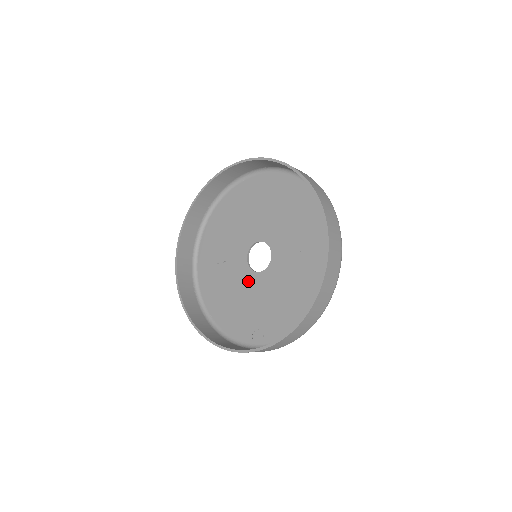
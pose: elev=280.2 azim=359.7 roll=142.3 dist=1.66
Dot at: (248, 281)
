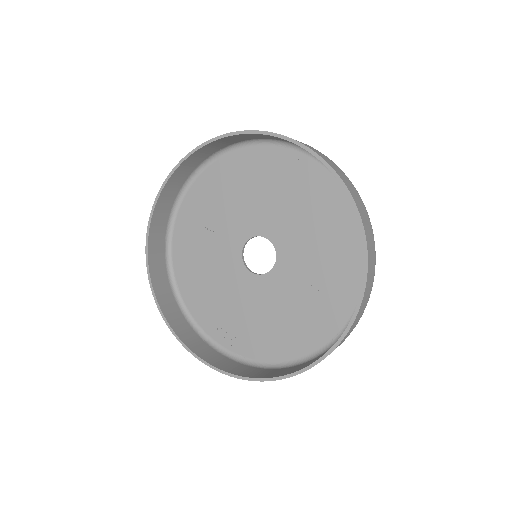
Dot at: (235, 274)
